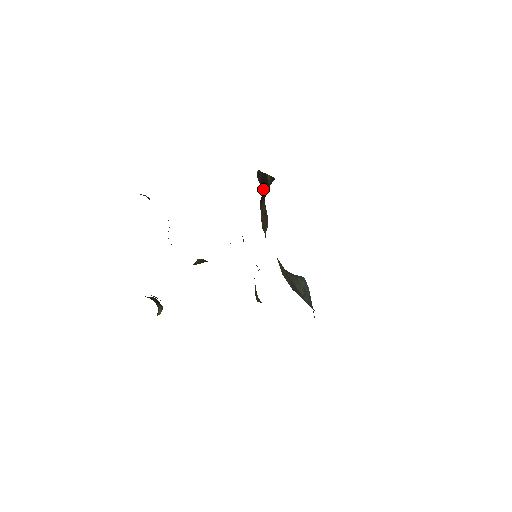
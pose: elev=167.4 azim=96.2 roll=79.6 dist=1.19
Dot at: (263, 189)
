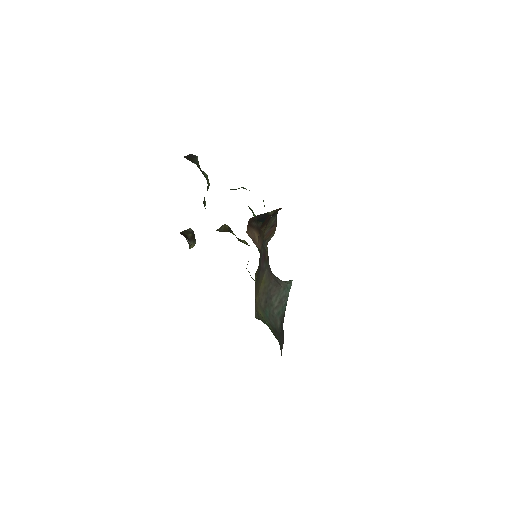
Dot at: (262, 222)
